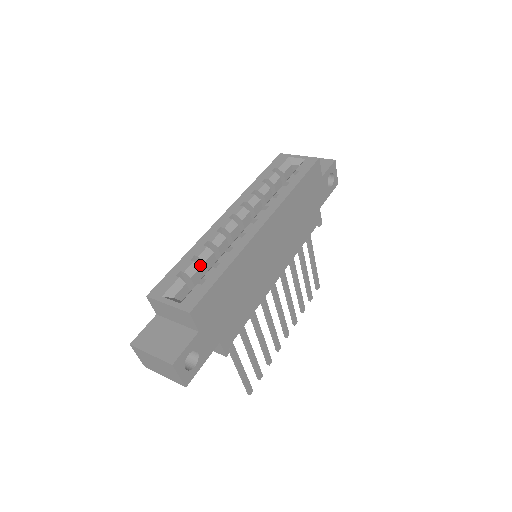
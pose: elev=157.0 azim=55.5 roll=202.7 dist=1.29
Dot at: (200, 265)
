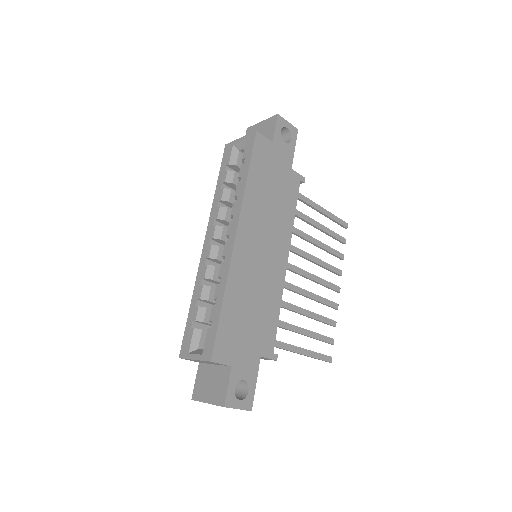
Dot at: (208, 302)
